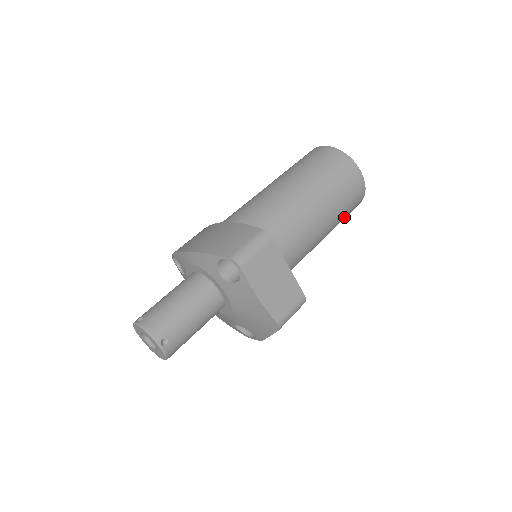
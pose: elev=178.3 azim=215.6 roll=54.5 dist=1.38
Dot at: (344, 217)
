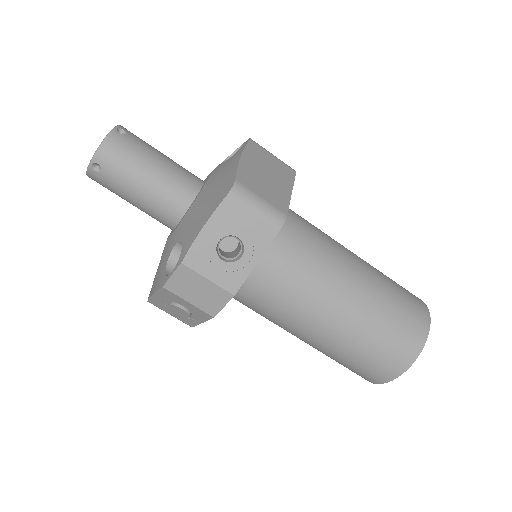
Dot at: (385, 328)
